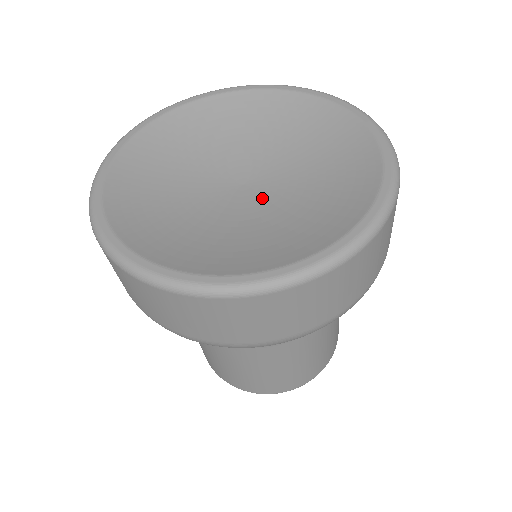
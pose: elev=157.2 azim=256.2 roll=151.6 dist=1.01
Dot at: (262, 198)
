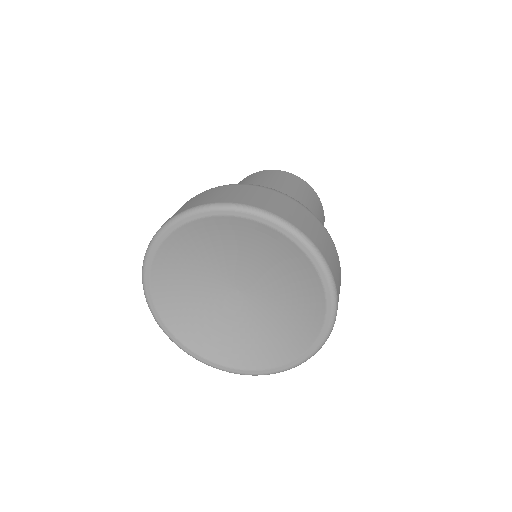
Dot at: (252, 306)
